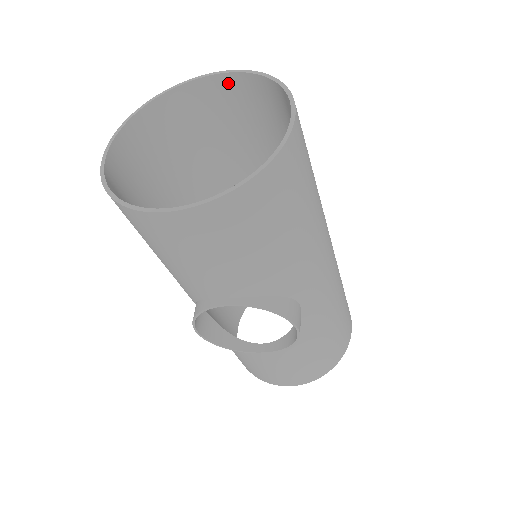
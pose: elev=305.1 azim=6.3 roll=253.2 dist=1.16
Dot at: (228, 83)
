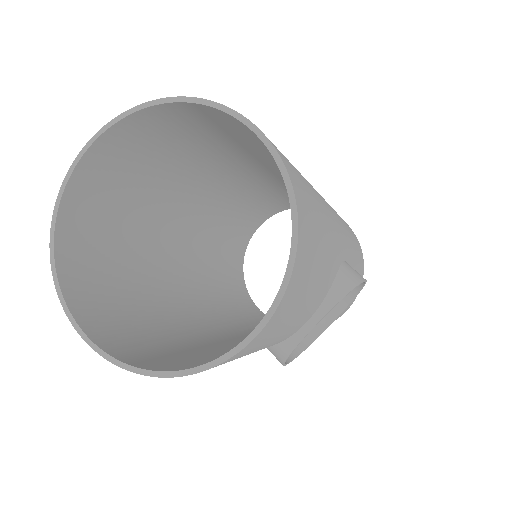
Dot at: (108, 143)
